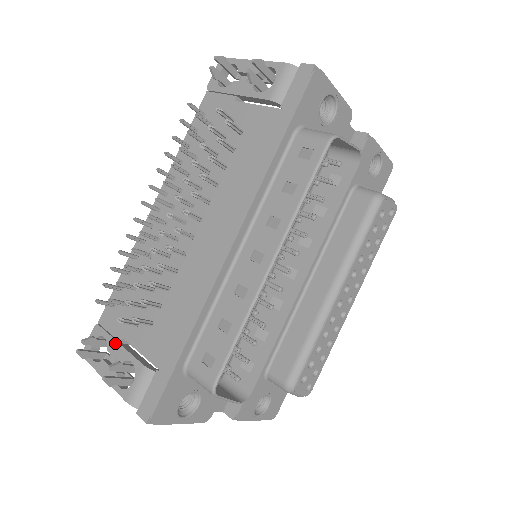
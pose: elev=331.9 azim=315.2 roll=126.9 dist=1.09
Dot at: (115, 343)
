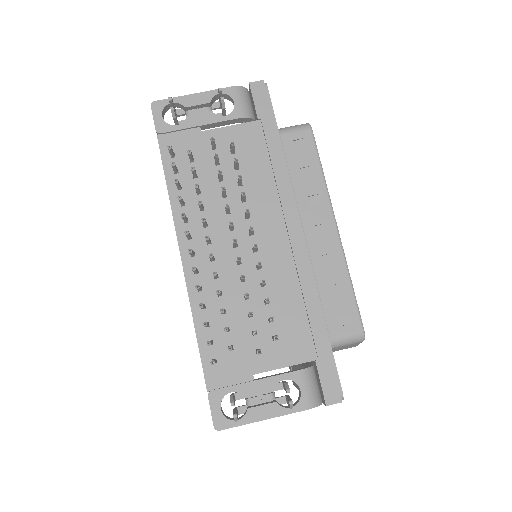
Dot at: (250, 384)
